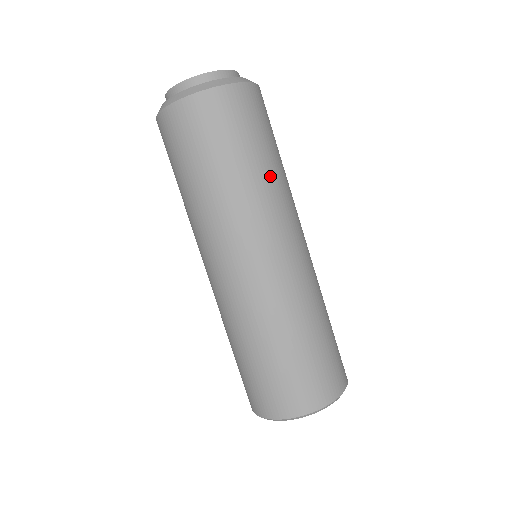
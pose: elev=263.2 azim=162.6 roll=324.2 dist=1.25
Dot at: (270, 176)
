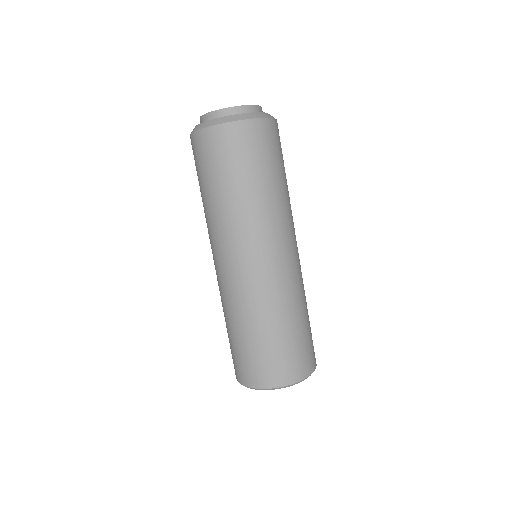
Dot at: (271, 196)
